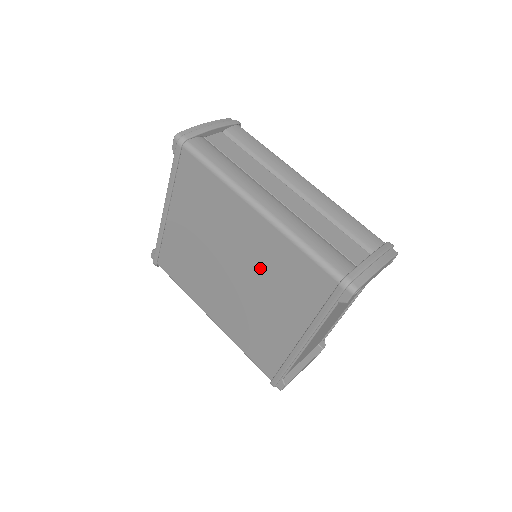
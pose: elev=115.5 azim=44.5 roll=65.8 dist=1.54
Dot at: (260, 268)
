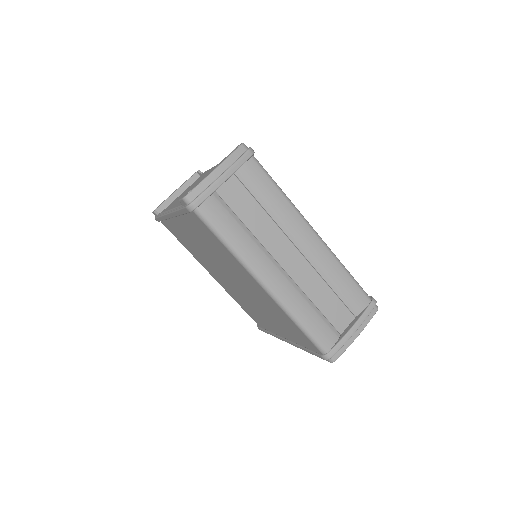
Dot at: (260, 301)
